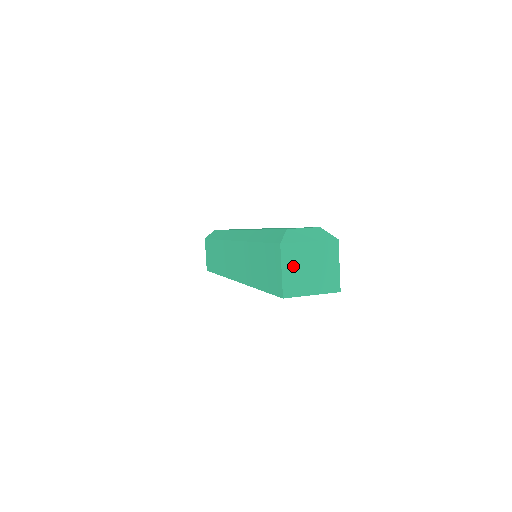
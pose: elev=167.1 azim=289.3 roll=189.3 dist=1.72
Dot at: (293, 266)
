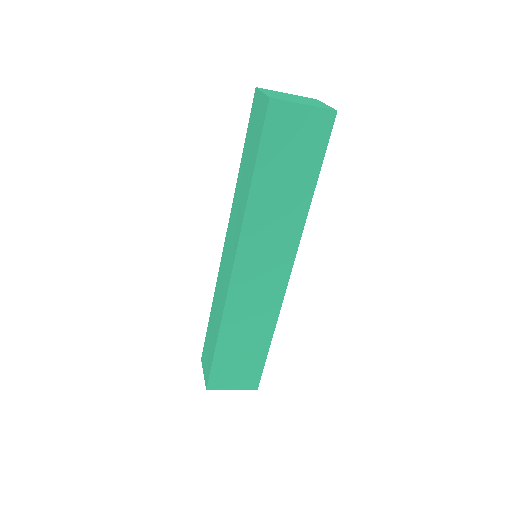
Dot at: (274, 94)
